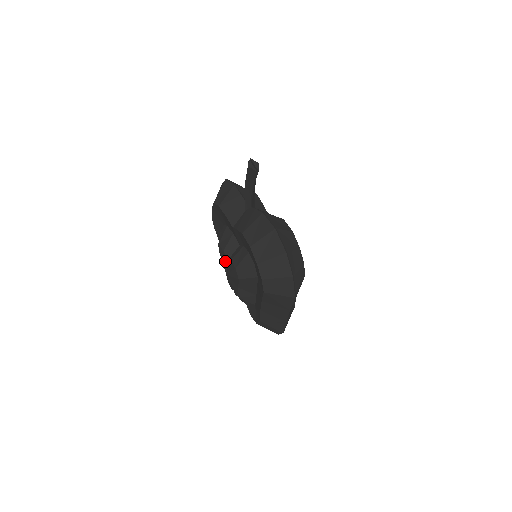
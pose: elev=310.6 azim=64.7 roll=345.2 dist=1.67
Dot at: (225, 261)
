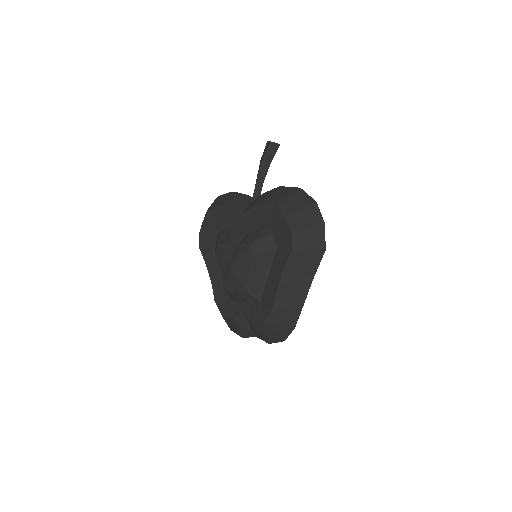
Dot at: (229, 253)
